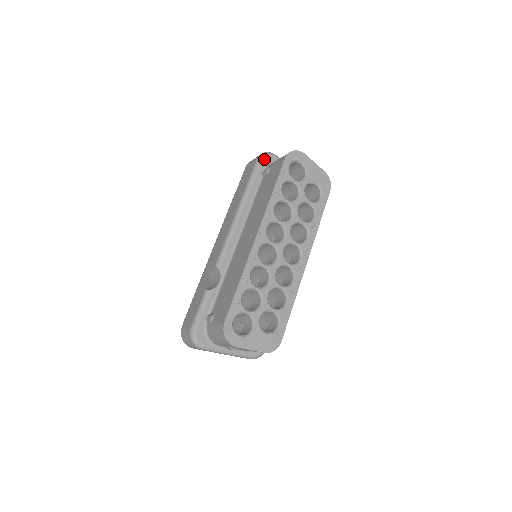
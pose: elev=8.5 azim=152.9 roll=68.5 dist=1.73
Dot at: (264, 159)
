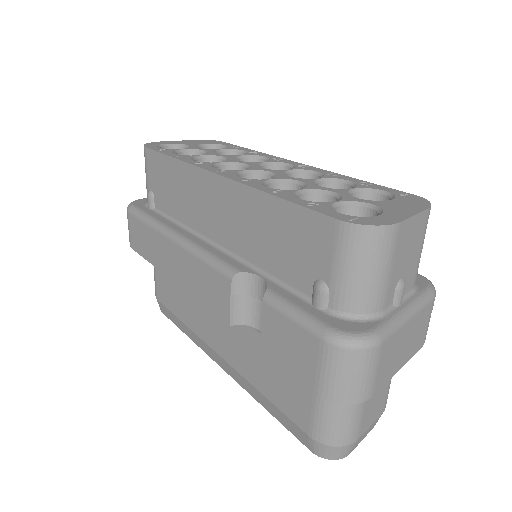
Dot at: (135, 204)
